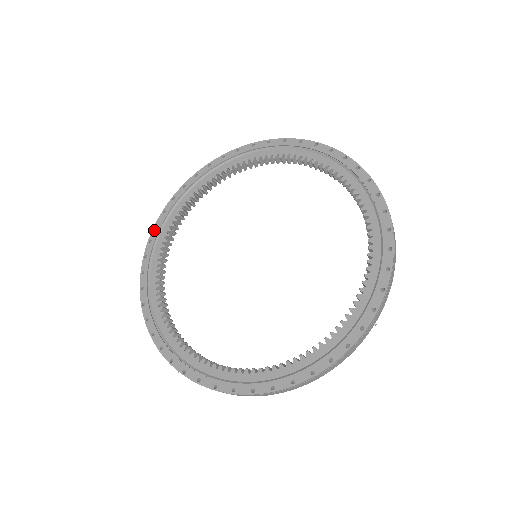
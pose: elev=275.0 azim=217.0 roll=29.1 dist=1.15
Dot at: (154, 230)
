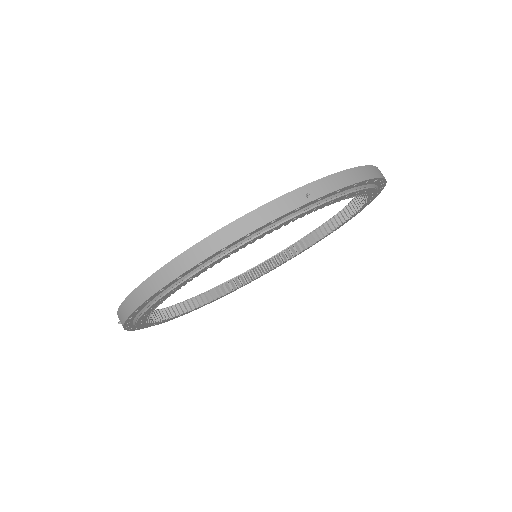
Dot at: occluded
